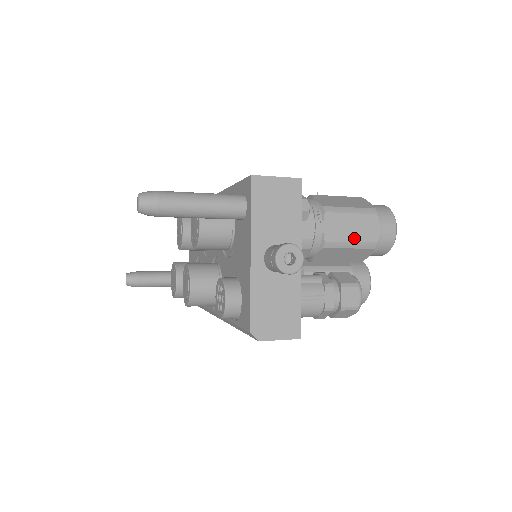
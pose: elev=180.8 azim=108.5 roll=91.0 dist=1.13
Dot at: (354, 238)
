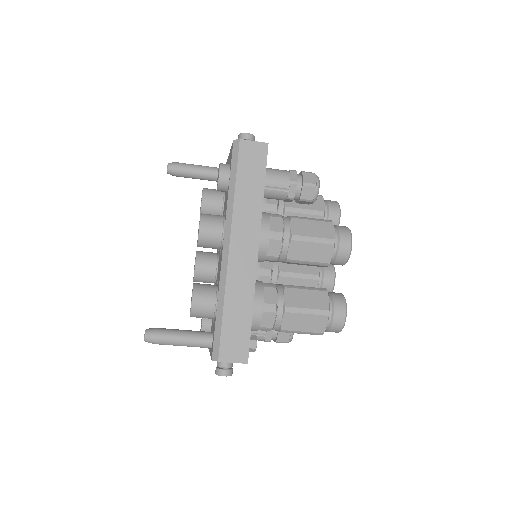
Dot at: occluded
